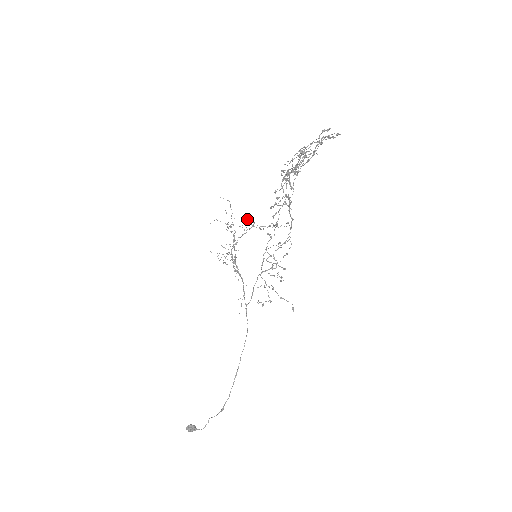
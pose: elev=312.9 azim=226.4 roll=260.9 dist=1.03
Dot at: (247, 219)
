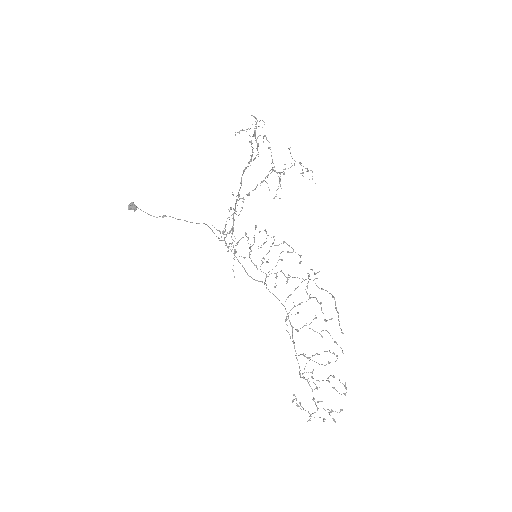
Dot at: (279, 177)
